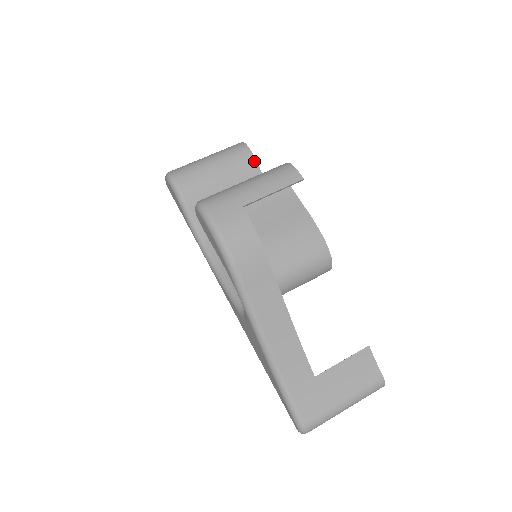
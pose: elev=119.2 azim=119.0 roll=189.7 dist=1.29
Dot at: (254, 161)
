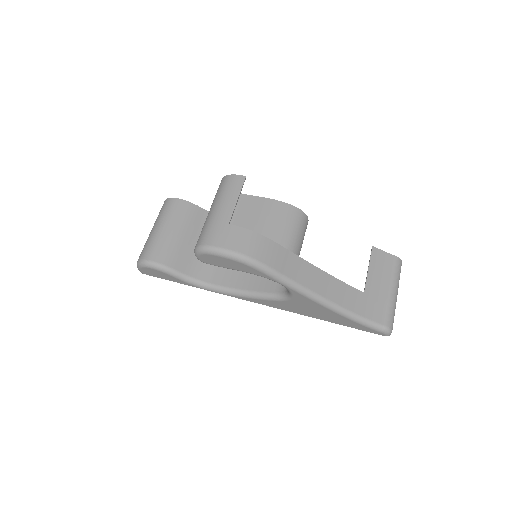
Dot at: (188, 203)
